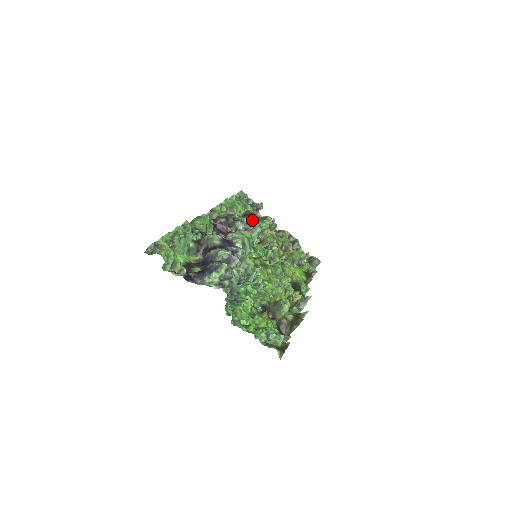
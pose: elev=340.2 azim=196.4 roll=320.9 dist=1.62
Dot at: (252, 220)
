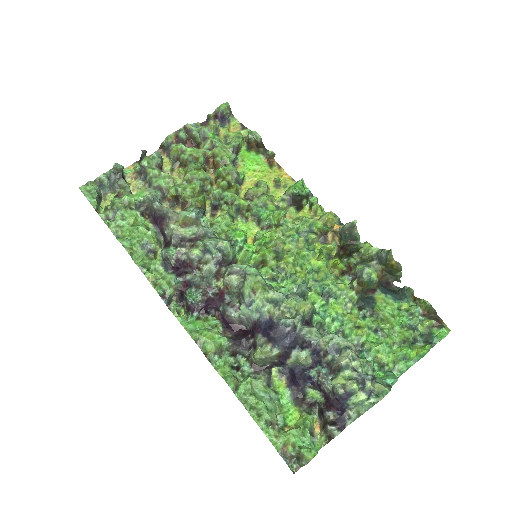
Dot at: (177, 223)
